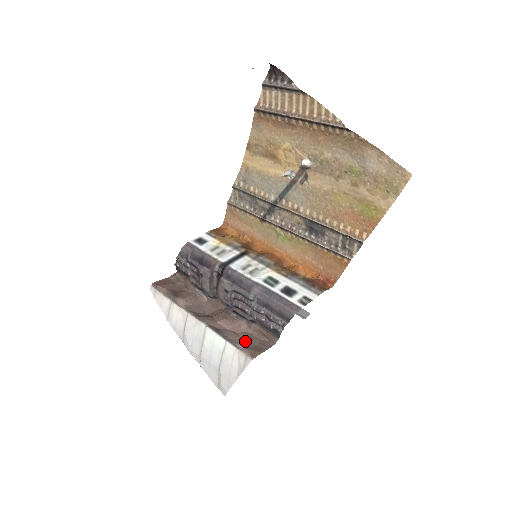
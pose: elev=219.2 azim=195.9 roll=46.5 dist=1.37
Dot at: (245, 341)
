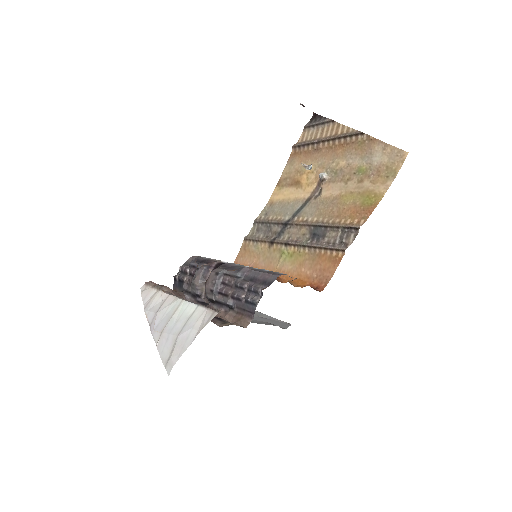
Dot at: occluded
